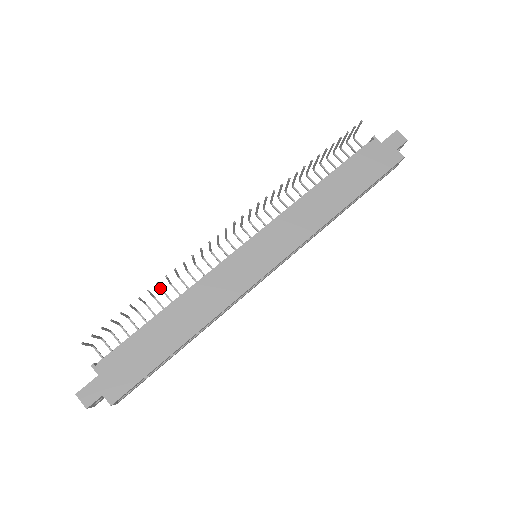
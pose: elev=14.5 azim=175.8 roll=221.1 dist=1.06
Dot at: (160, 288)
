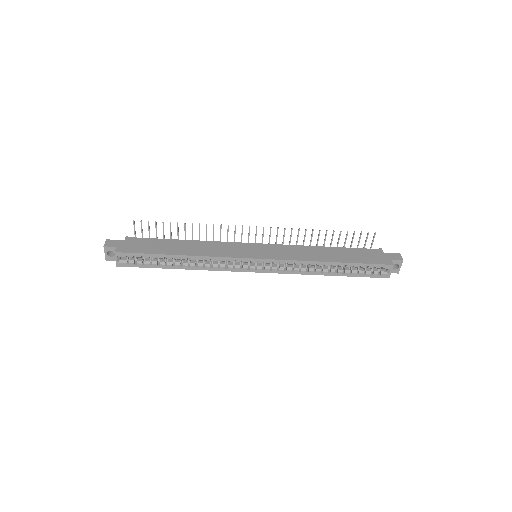
Dot at: (192, 235)
